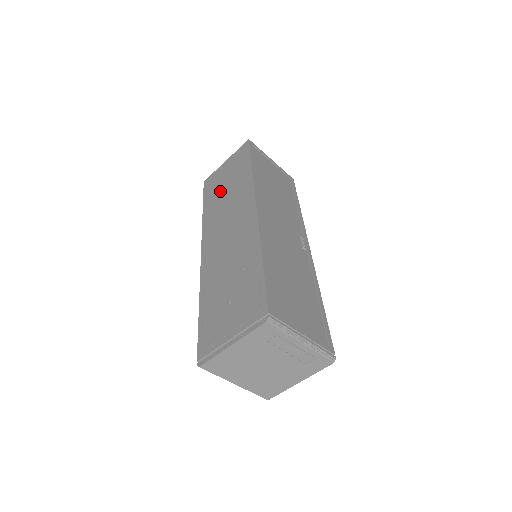
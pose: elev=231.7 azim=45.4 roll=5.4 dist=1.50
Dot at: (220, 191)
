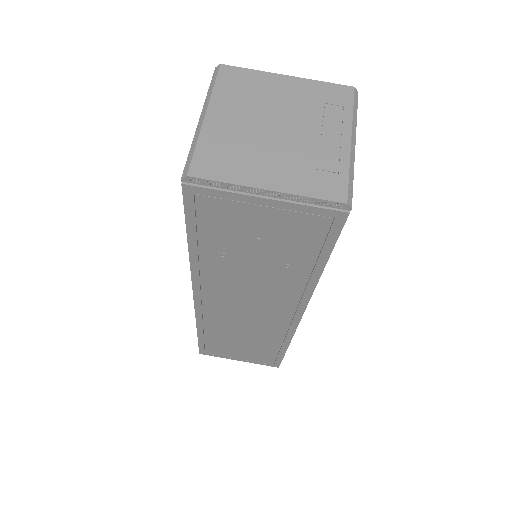
Dot at: occluded
